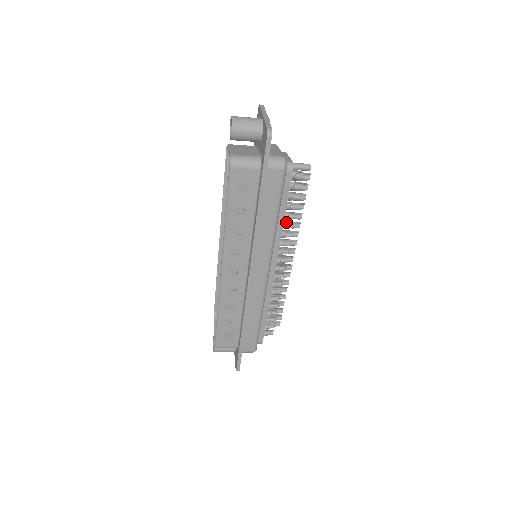
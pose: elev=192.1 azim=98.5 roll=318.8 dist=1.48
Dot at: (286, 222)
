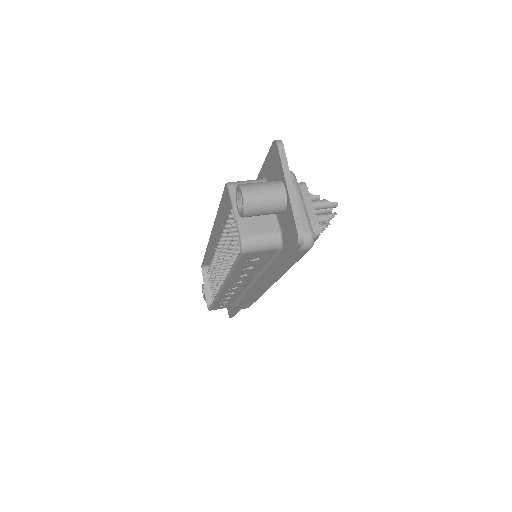
Dot at: occluded
